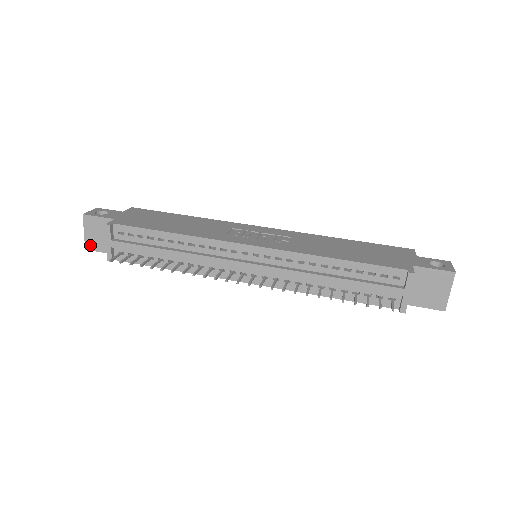
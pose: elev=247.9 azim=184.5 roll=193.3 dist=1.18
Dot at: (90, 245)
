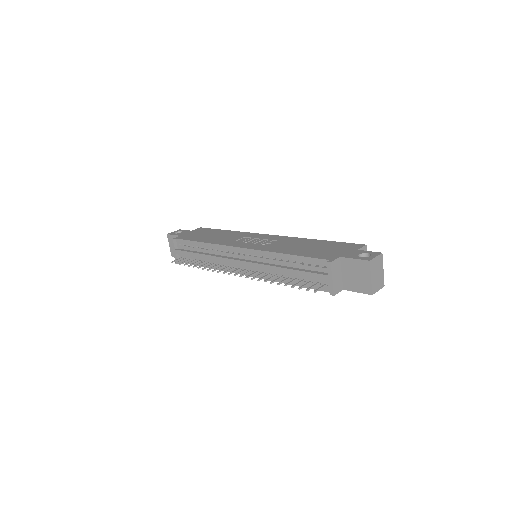
Dot at: (173, 254)
